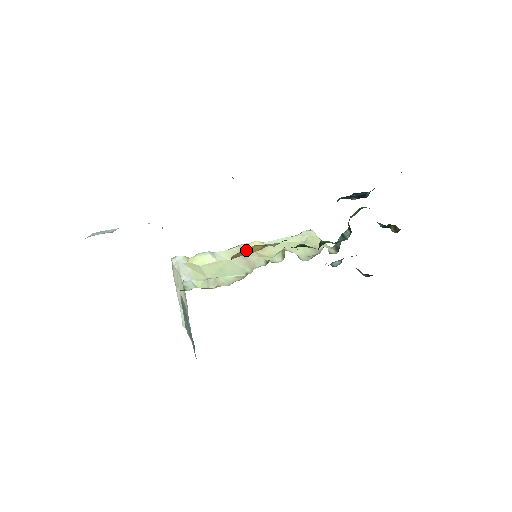
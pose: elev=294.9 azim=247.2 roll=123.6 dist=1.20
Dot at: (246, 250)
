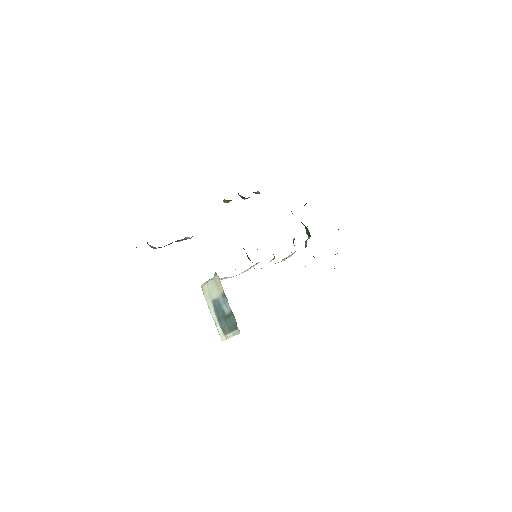
Dot at: occluded
